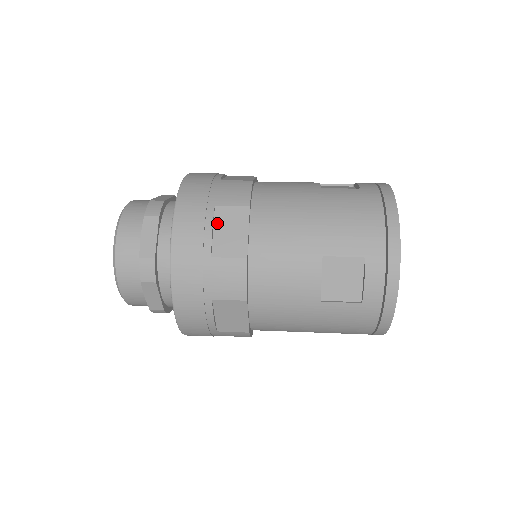
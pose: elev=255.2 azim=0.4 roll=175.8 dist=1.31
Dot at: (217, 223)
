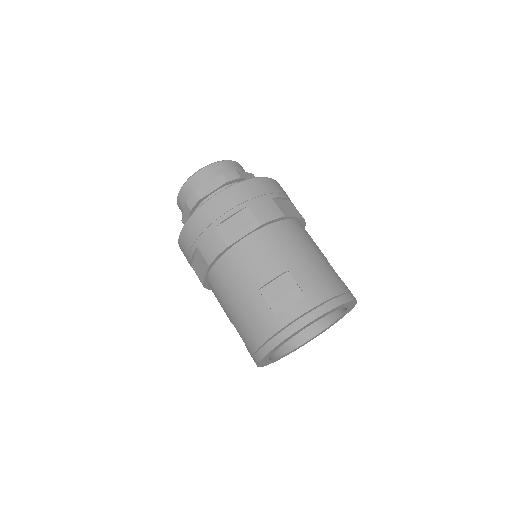
Dot at: (196, 255)
